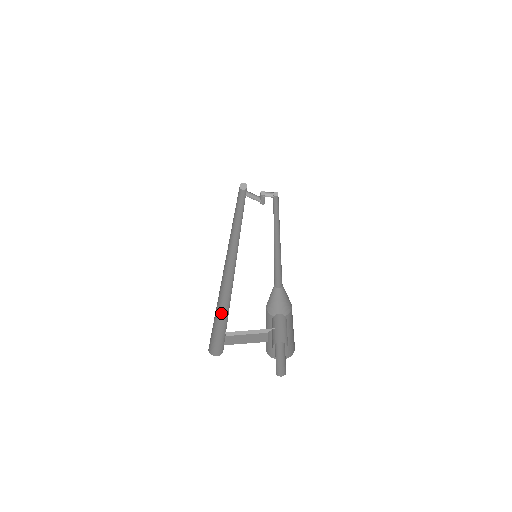
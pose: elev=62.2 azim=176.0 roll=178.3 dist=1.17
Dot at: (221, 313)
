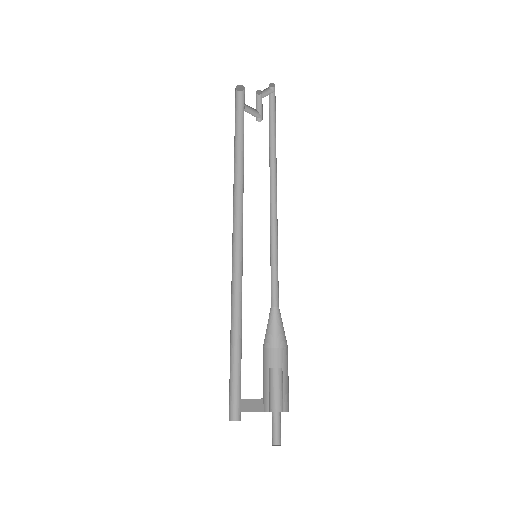
Dot at: (238, 360)
